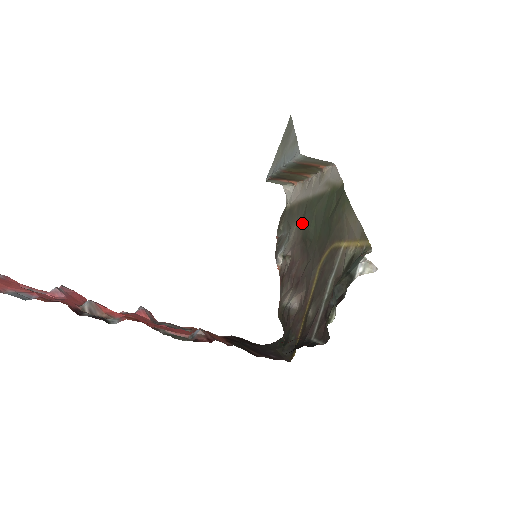
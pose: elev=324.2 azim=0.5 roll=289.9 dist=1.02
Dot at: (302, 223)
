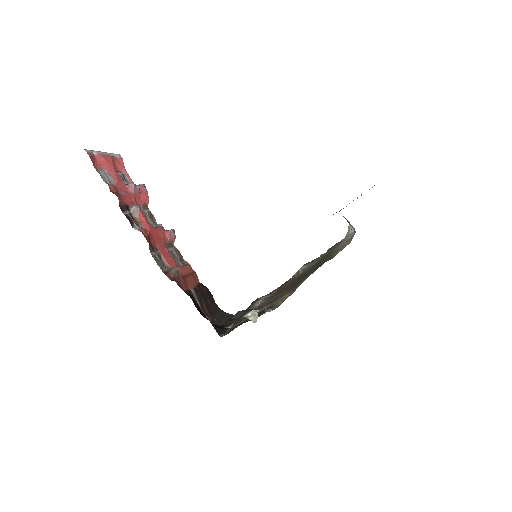
Dot at: occluded
